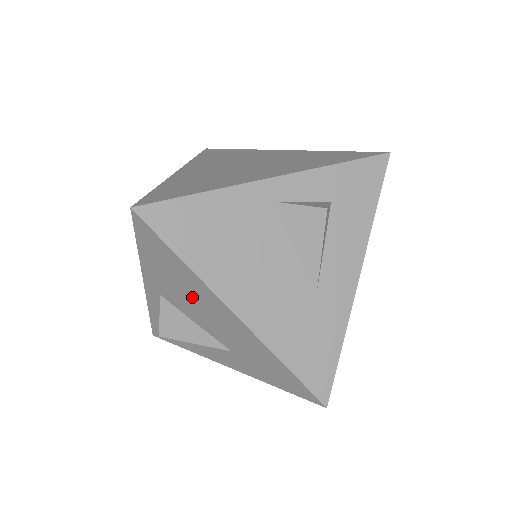
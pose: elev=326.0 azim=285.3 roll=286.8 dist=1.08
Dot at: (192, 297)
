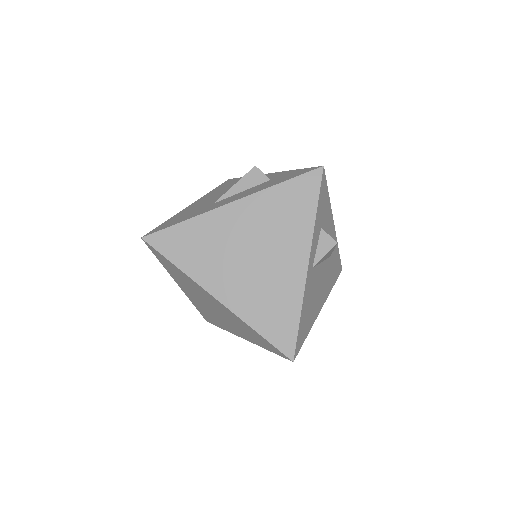
Dot at: occluded
